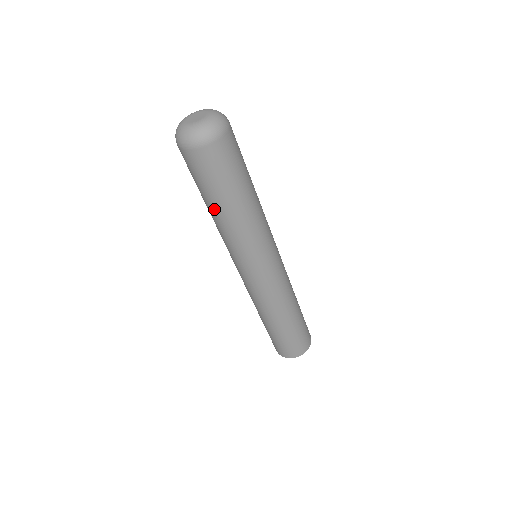
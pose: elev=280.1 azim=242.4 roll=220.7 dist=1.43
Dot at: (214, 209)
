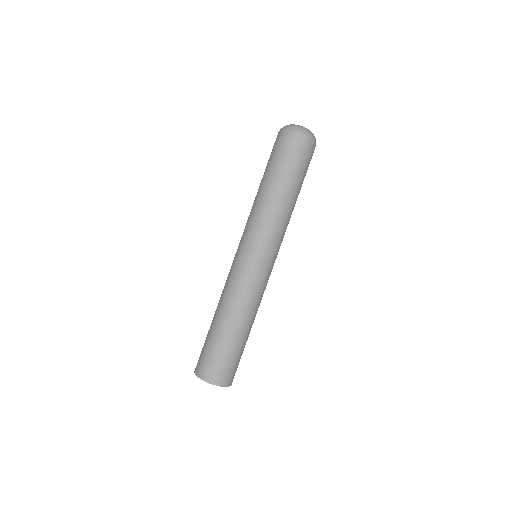
Dot at: (261, 183)
